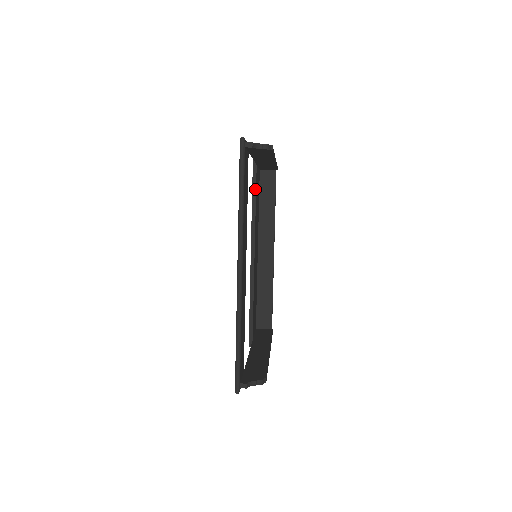
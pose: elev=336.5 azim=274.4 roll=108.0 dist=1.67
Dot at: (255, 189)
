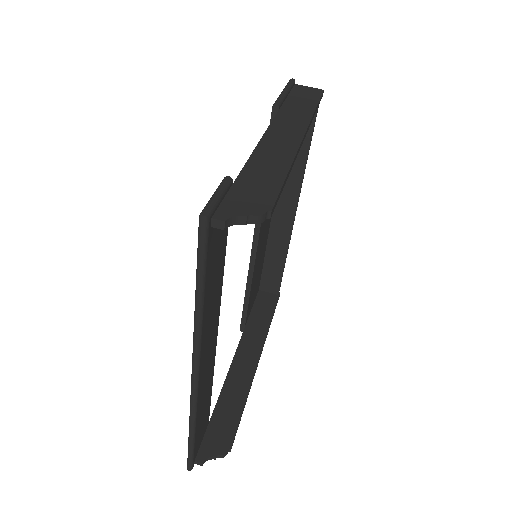
Dot at: occluded
